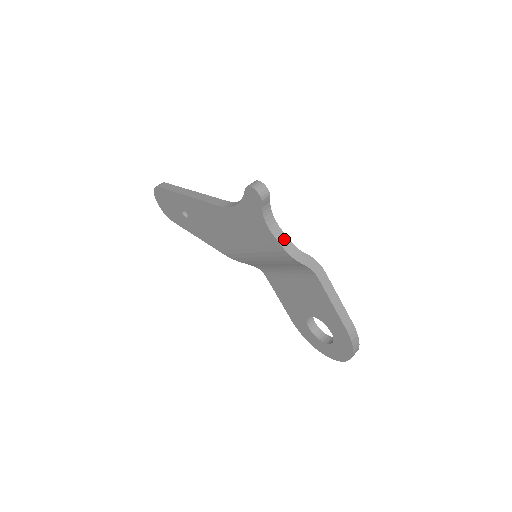
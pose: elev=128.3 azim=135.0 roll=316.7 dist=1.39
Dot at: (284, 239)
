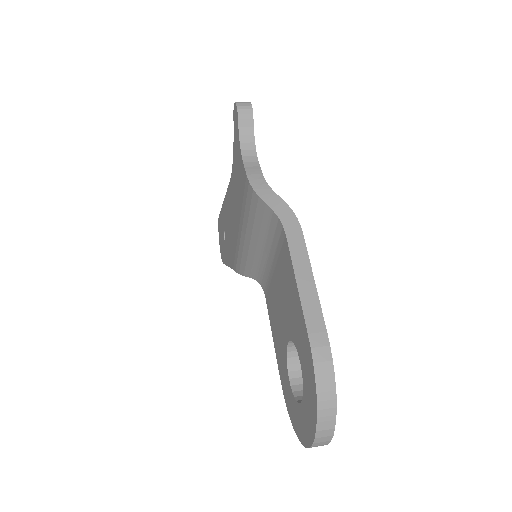
Dot at: (256, 172)
